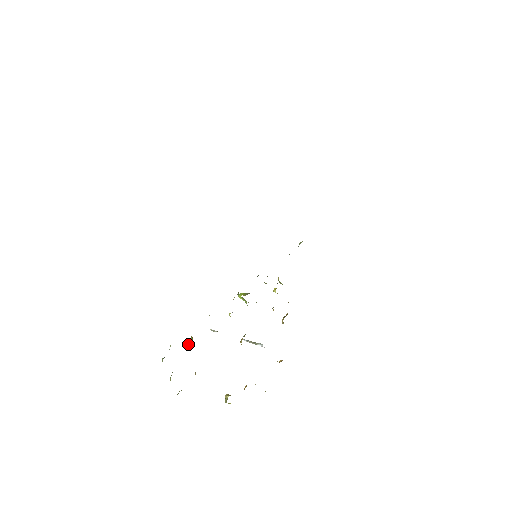
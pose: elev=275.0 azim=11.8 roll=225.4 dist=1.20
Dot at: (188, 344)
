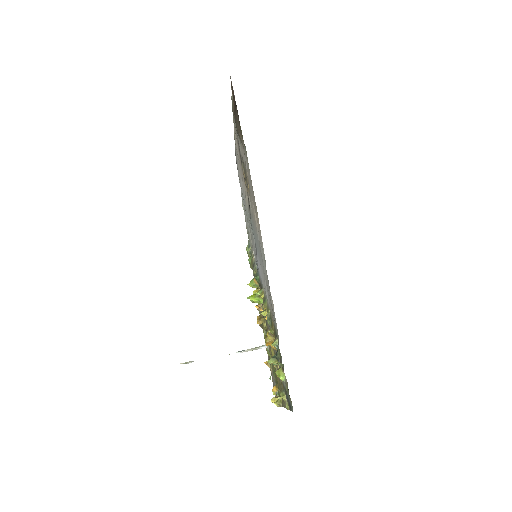
Dot at: (270, 343)
